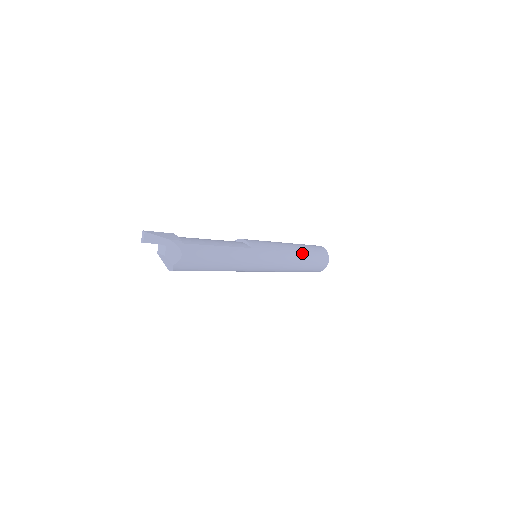
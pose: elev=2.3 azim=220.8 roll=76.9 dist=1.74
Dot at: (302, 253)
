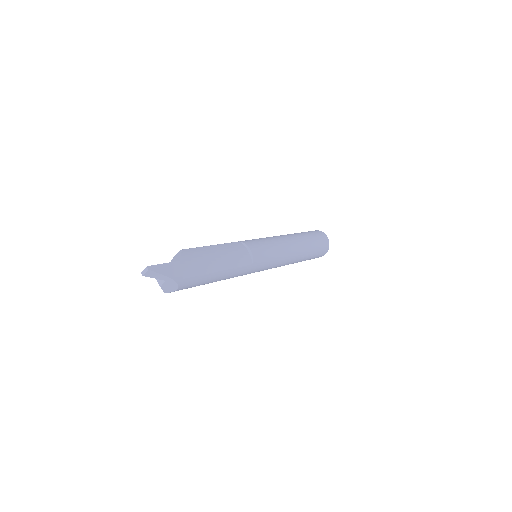
Dot at: (303, 255)
